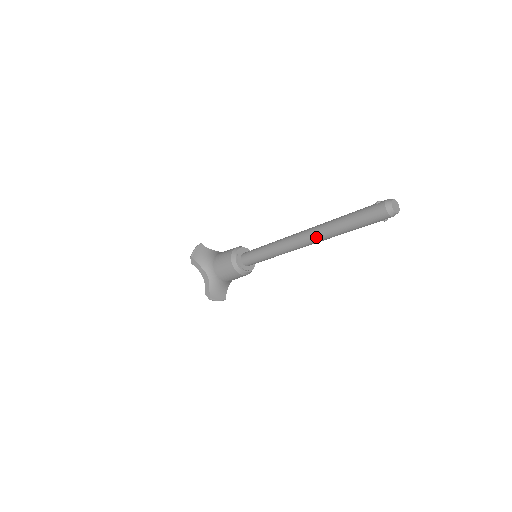
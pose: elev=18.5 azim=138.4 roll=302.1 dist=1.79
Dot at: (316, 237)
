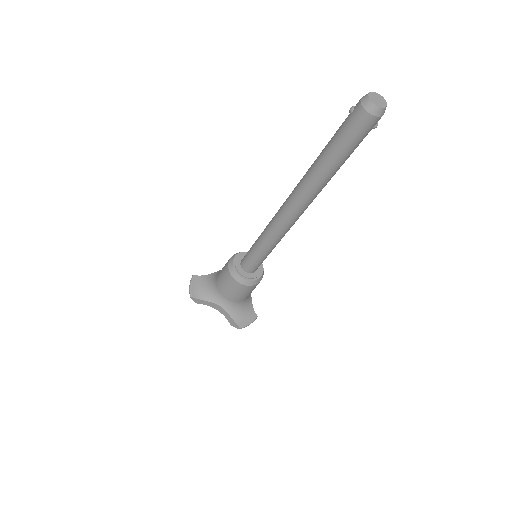
Dot at: (305, 199)
